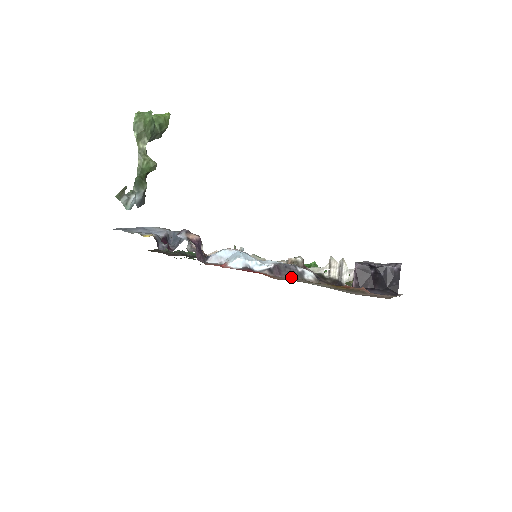
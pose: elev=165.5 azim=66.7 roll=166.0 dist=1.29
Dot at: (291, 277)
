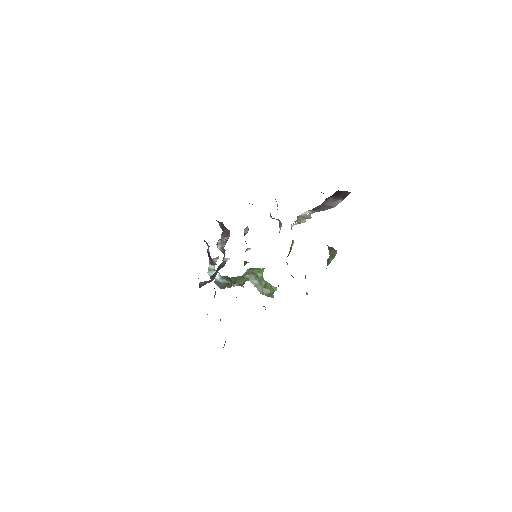
Dot at: occluded
